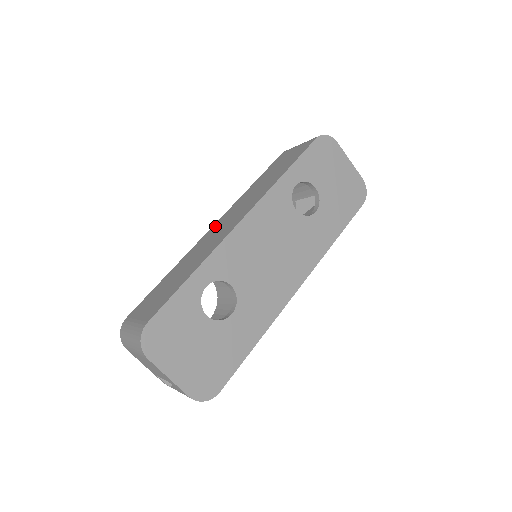
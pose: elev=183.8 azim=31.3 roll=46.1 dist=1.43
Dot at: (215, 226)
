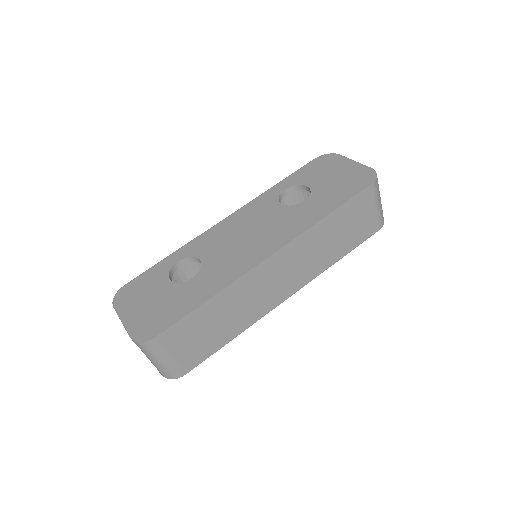
Dot at: occluded
